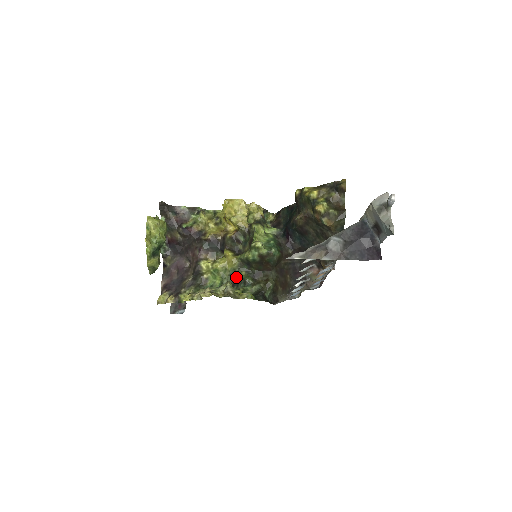
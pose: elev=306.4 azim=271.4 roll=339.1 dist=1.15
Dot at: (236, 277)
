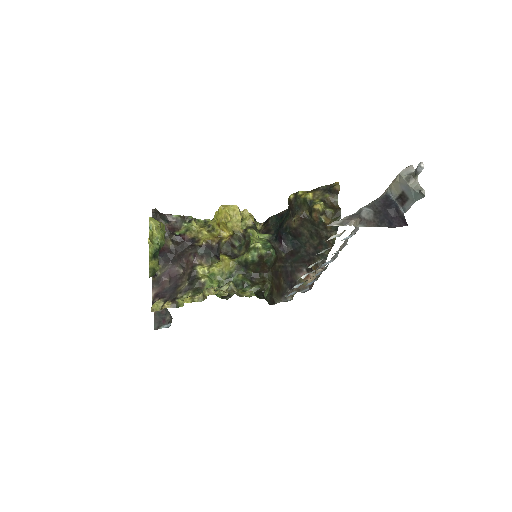
Dot at: (233, 280)
